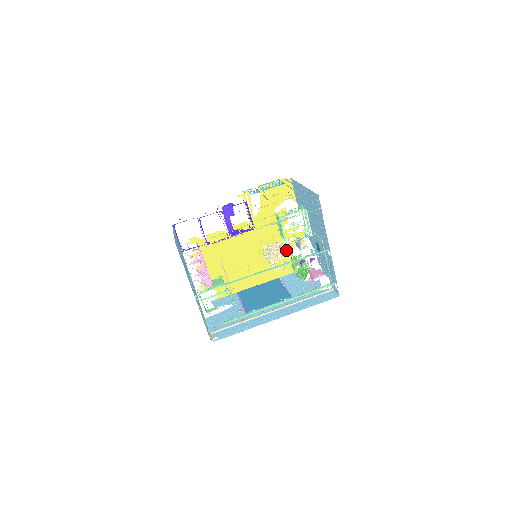
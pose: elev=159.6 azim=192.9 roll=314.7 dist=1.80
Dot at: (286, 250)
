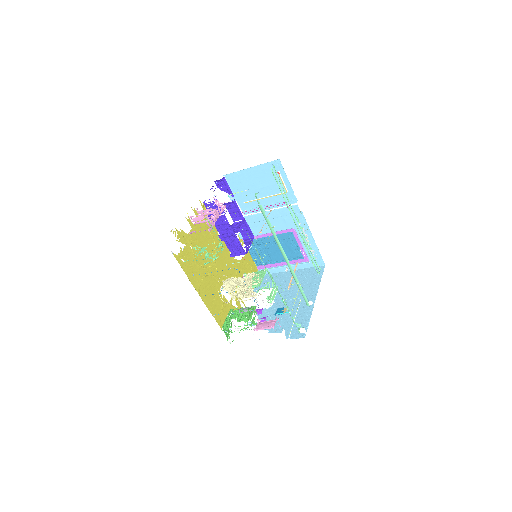
Dot at: (229, 306)
